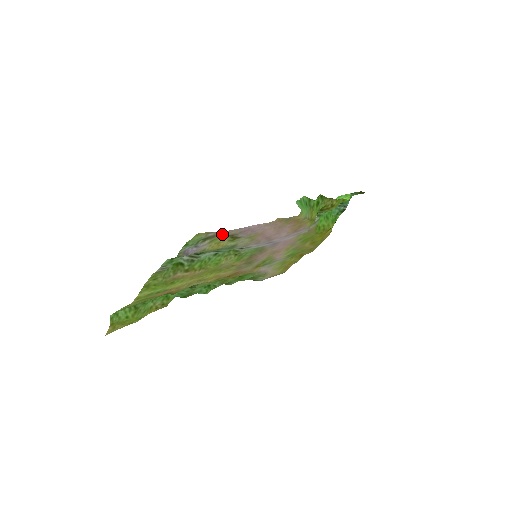
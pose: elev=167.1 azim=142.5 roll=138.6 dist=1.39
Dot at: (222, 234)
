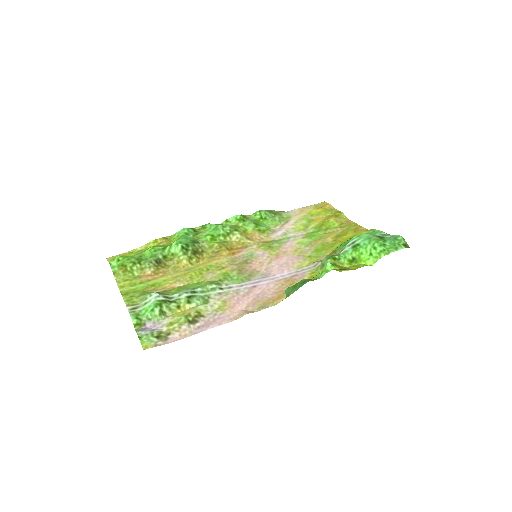
Dot at: (178, 331)
